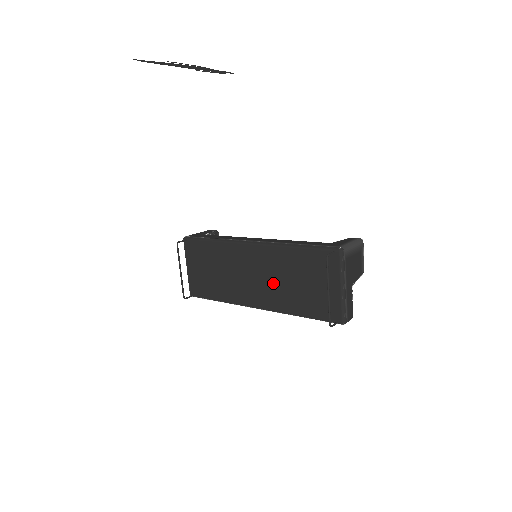
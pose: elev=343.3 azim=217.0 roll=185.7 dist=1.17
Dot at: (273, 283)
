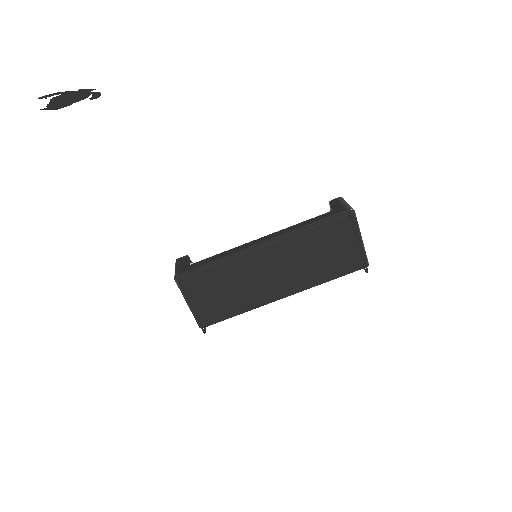
Dot at: (296, 268)
